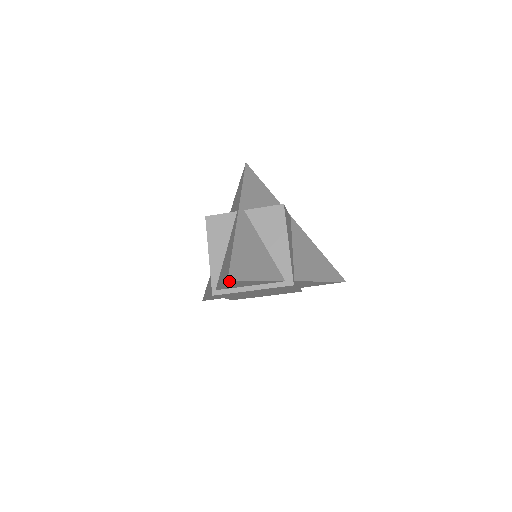
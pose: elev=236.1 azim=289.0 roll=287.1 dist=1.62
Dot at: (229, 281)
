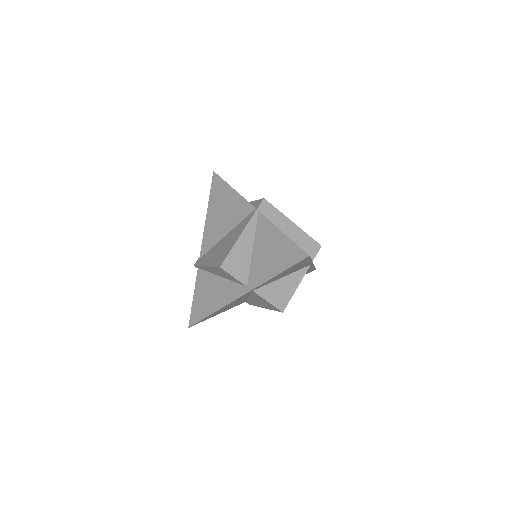
Dot at: (191, 322)
